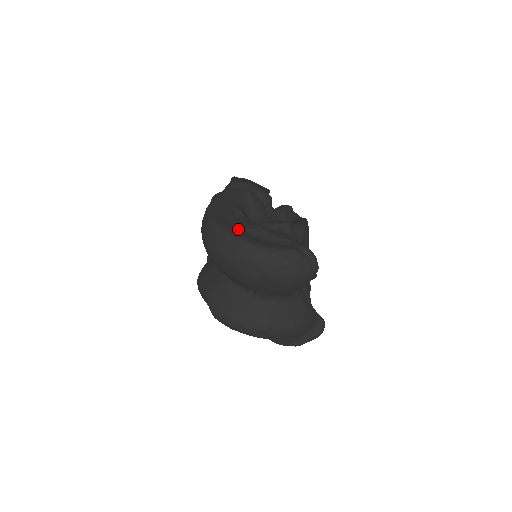
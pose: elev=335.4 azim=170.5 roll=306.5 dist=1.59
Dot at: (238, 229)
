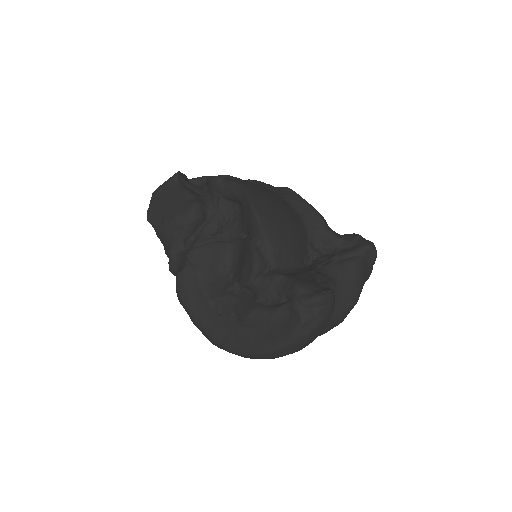
Dot at: (240, 336)
